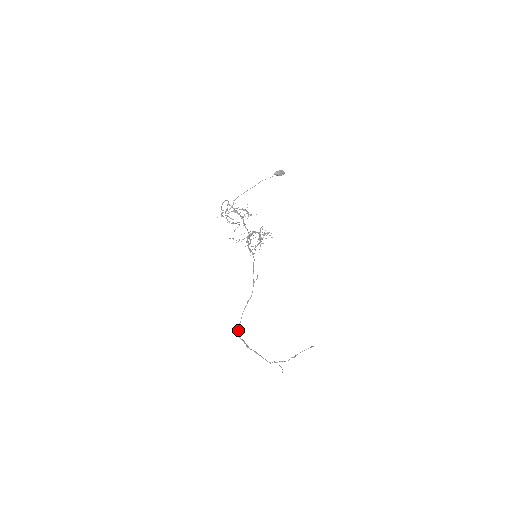
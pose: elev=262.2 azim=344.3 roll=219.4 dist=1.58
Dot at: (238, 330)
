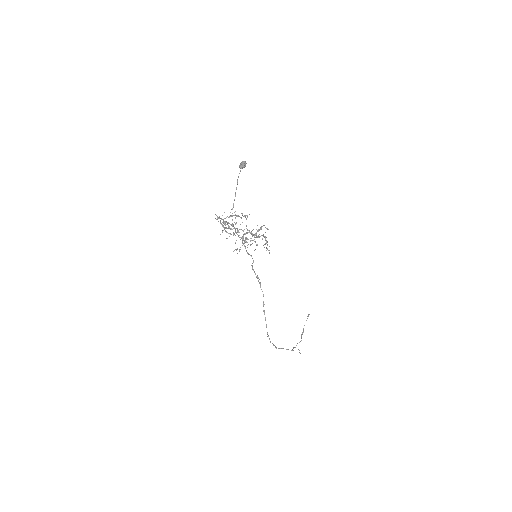
Dot at: (268, 336)
